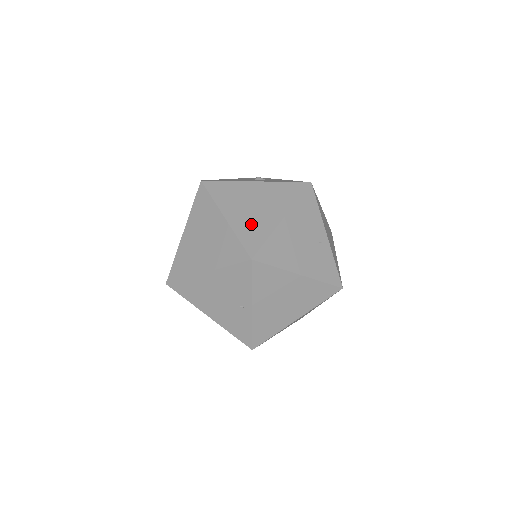
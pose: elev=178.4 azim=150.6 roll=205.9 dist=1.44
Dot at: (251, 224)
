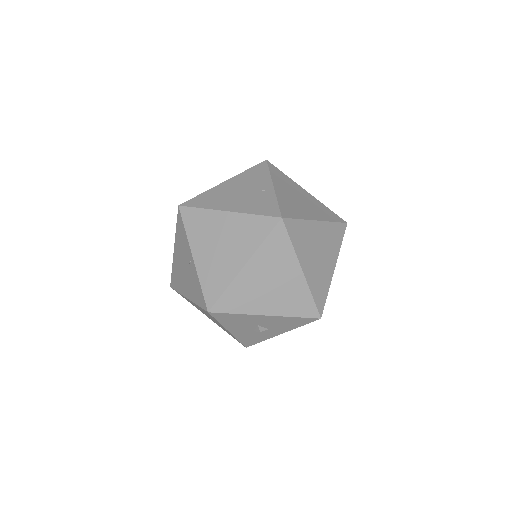
Dot at: occluded
